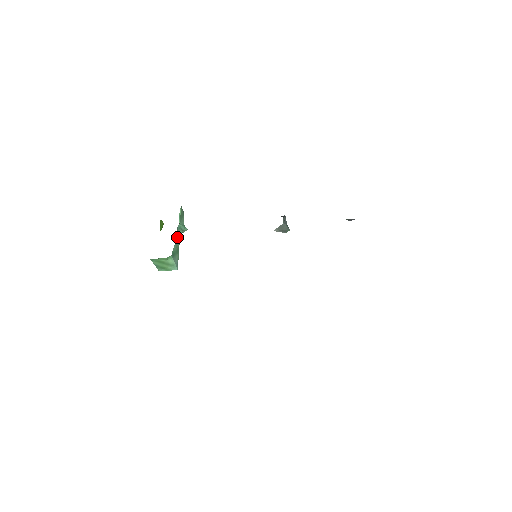
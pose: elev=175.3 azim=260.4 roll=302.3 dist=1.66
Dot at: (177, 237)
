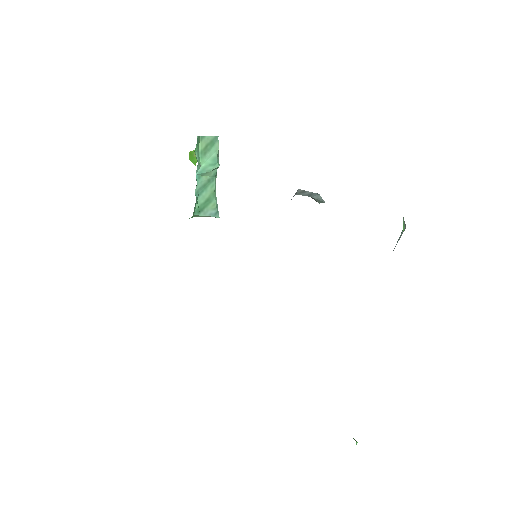
Dot at: (202, 184)
